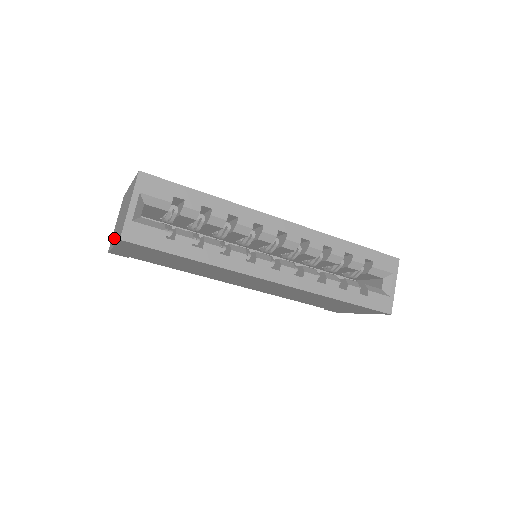
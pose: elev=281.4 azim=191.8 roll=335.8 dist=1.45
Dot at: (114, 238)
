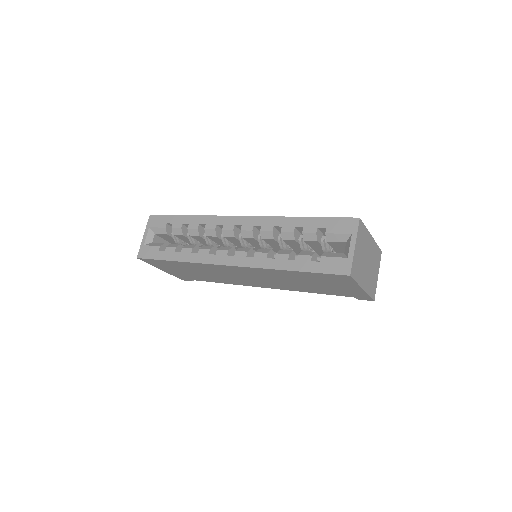
Dot at: occluded
